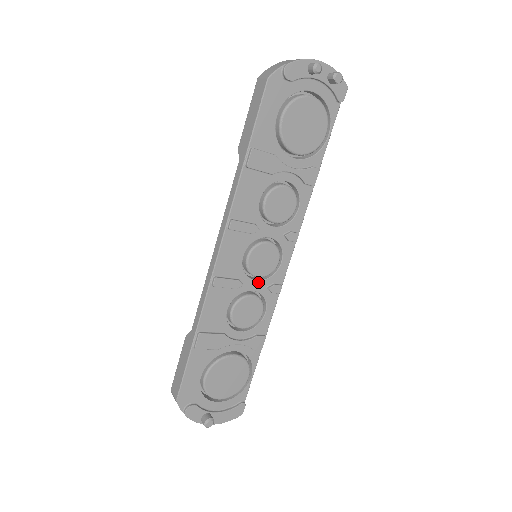
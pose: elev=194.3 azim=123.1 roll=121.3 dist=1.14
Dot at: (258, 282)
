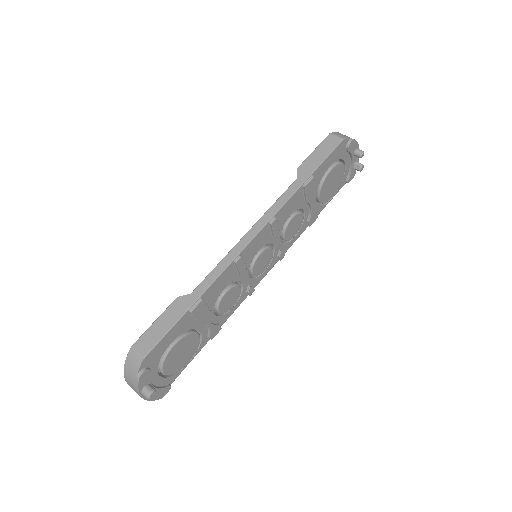
Dot at: (248, 278)
